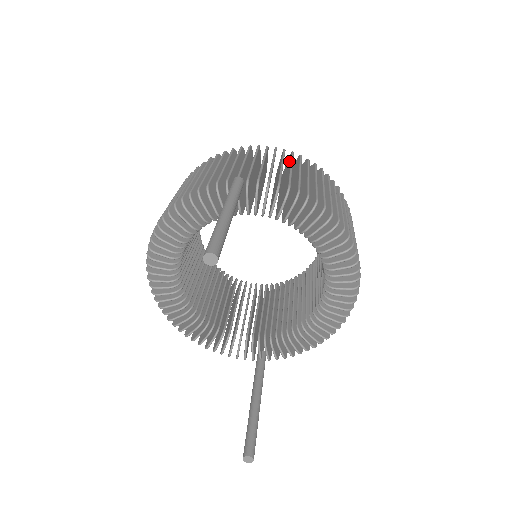
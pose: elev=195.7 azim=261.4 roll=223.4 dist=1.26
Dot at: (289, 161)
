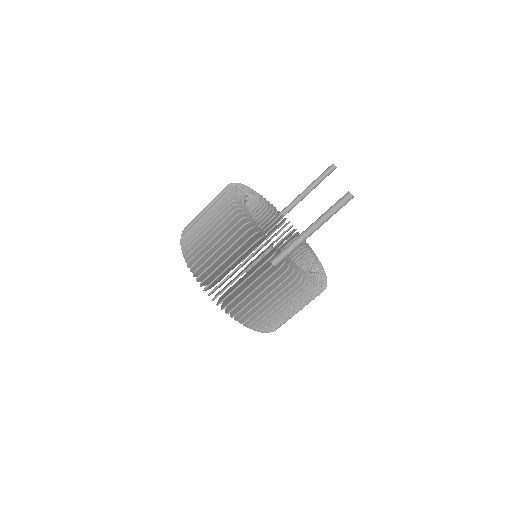
Dot at: occluded
